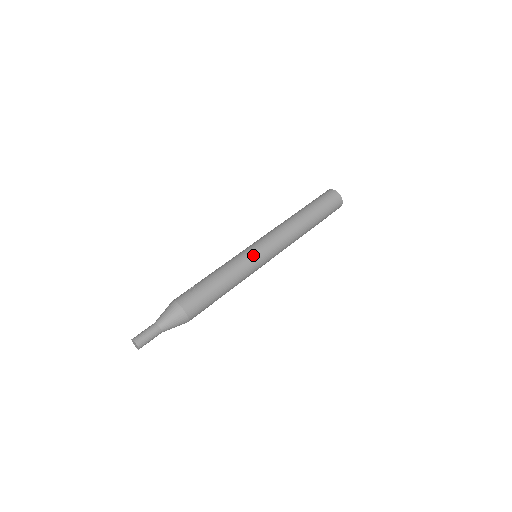
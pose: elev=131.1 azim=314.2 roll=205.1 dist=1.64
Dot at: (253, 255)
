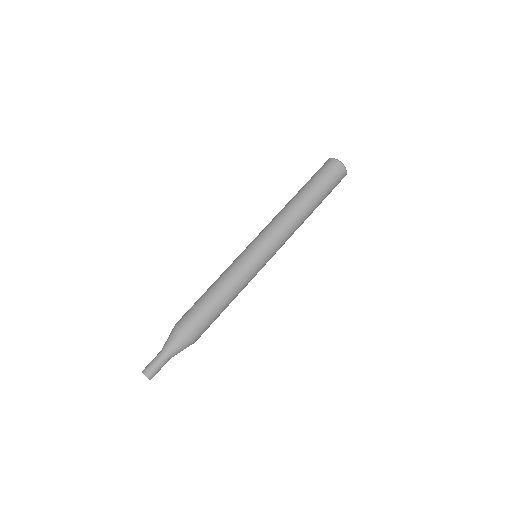
Dot at: (247, 256)
